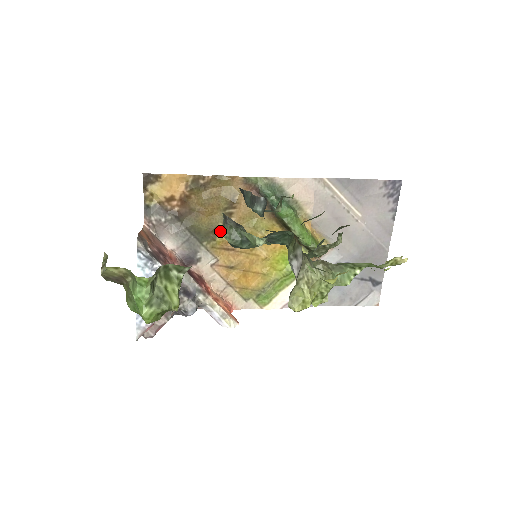
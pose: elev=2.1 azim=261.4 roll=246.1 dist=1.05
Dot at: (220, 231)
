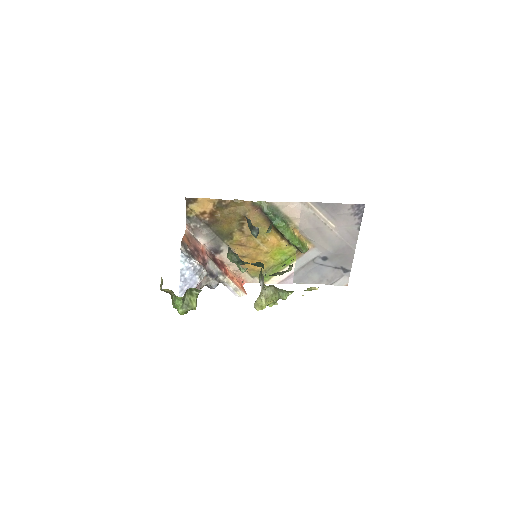
Dot at: (236, 234)
